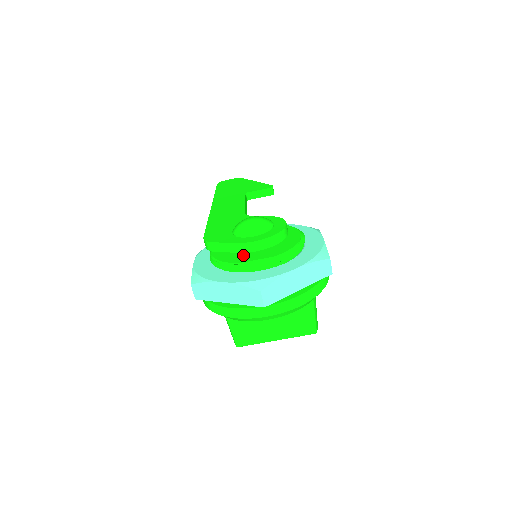
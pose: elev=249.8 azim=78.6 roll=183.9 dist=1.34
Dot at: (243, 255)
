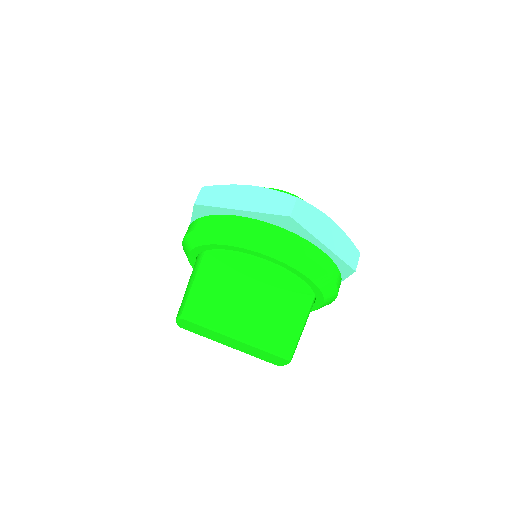
Dot at: occluded
